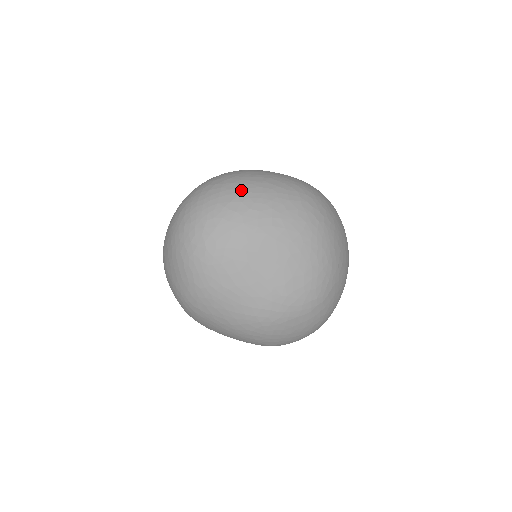
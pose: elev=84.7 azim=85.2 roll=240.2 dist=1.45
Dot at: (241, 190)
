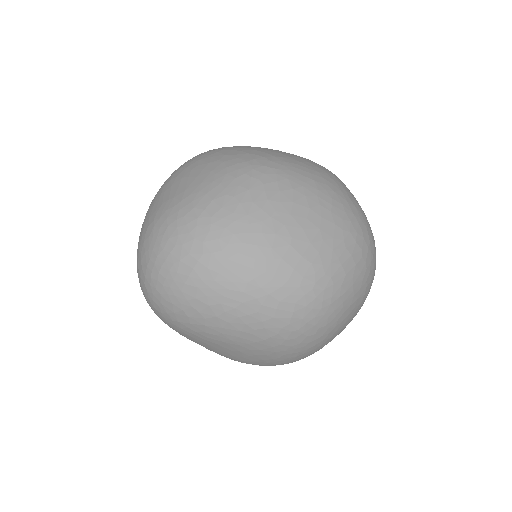
Dot at: (214, 288)
